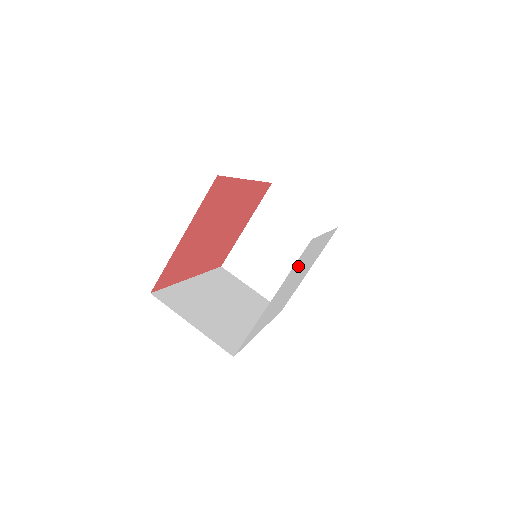
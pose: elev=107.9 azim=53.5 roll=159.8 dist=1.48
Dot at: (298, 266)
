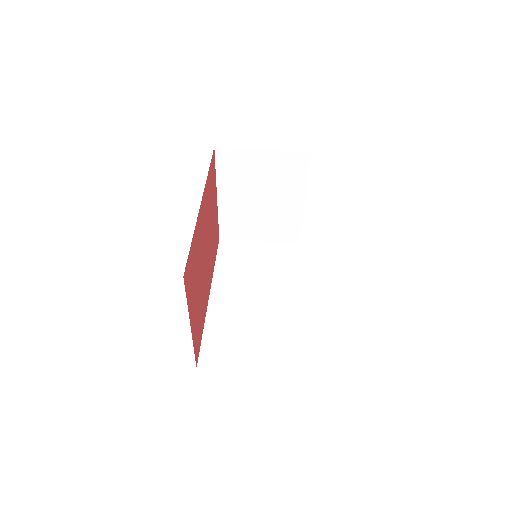
Dot at: occluded
